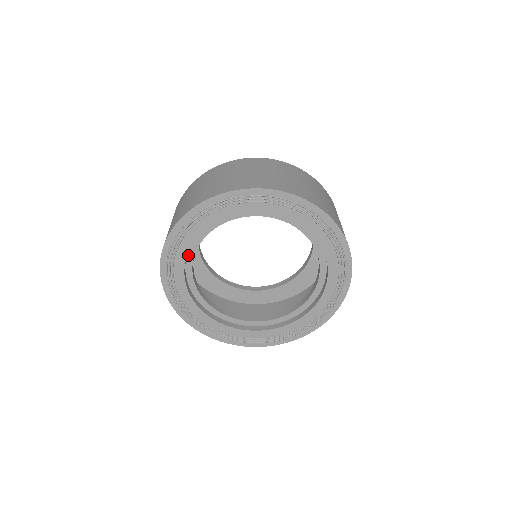
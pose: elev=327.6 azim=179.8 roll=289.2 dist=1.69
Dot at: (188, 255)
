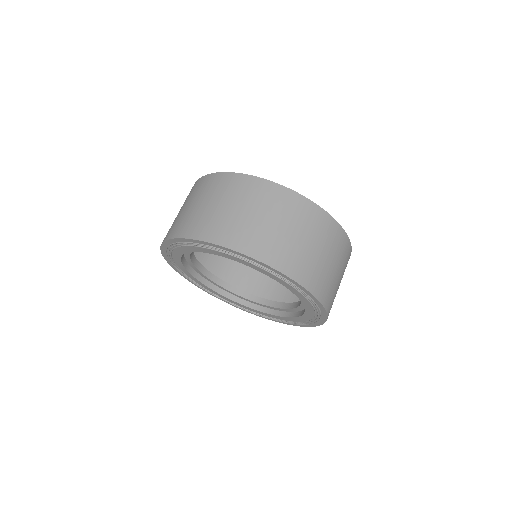
Dot at: occluded
